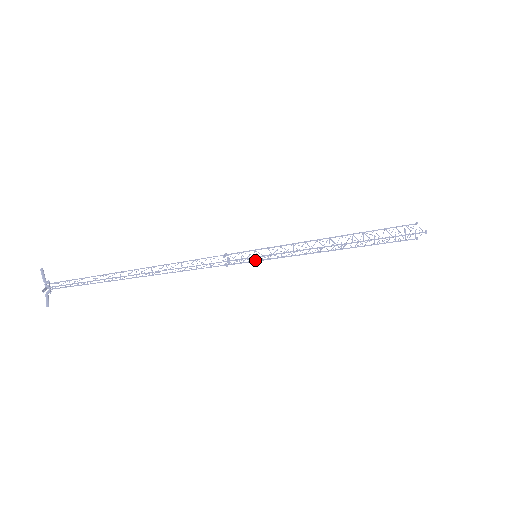
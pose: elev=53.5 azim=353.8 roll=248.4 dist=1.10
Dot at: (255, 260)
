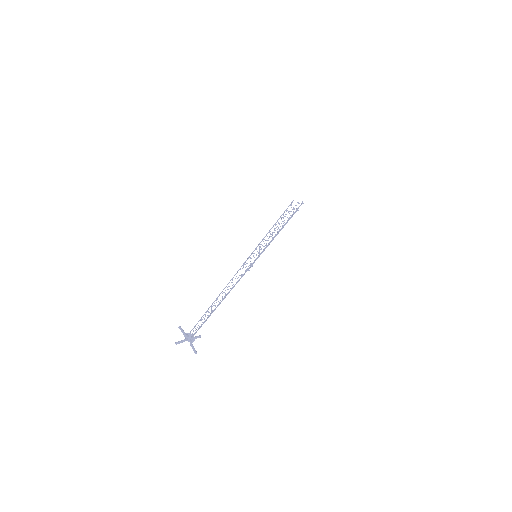
Dot at: occluded
